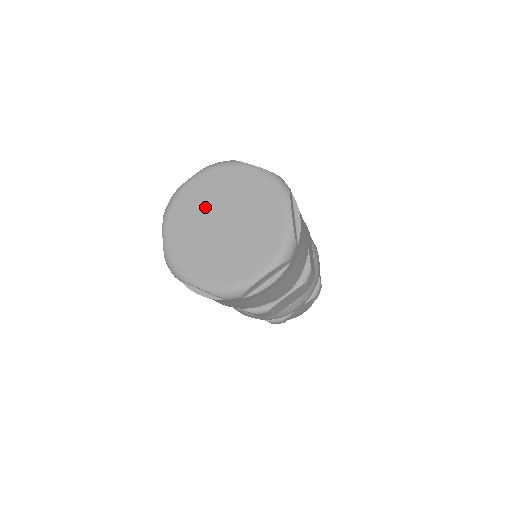
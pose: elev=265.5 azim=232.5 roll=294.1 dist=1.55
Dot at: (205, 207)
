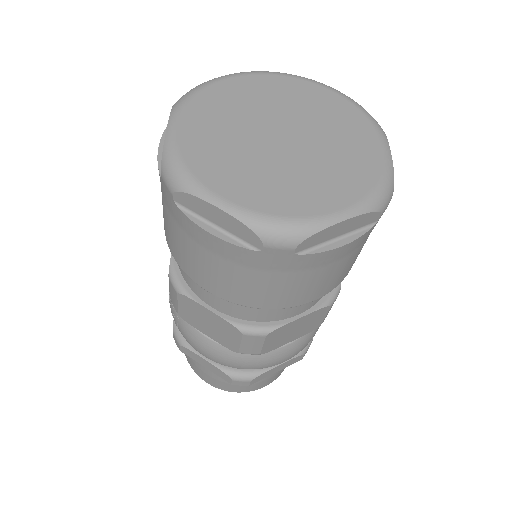
Dot at: (234, 137)
